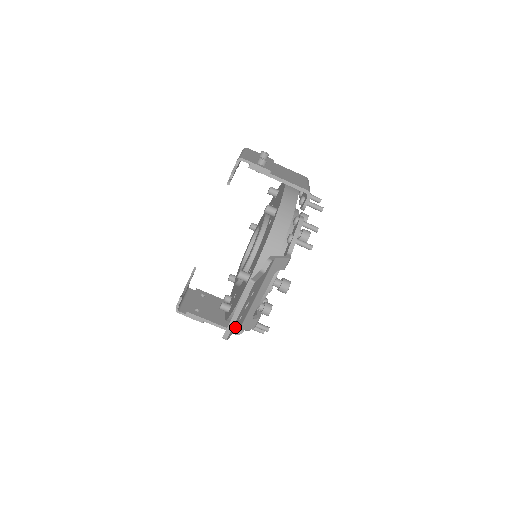
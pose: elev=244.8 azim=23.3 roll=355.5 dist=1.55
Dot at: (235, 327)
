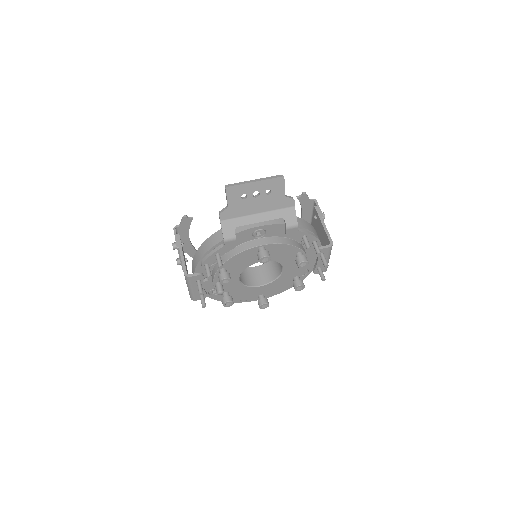
Dot at: (235, 196)
